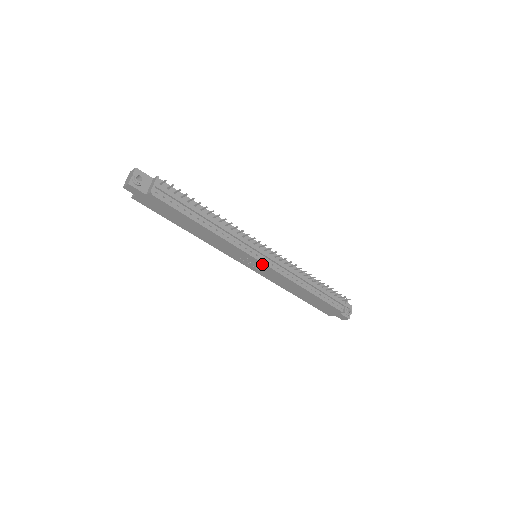
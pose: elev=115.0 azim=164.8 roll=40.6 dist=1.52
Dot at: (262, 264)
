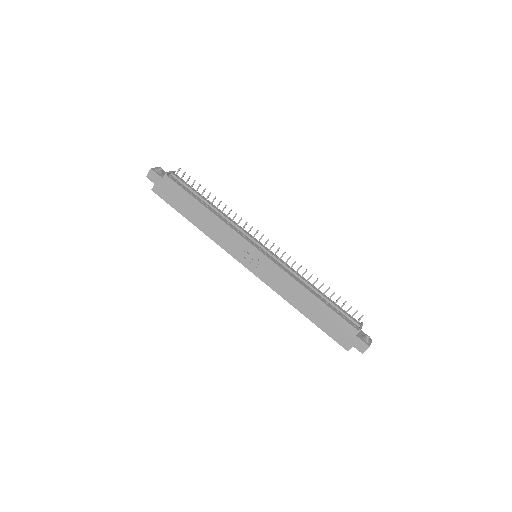
Dot at: (260, 254)
